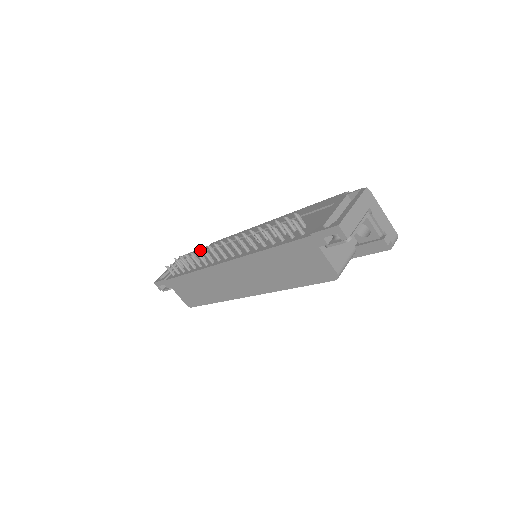
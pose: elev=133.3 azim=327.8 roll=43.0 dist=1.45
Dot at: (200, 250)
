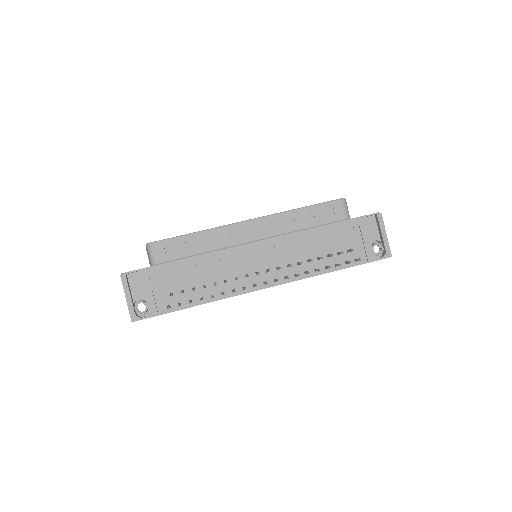
Dot at: (172, 267)
